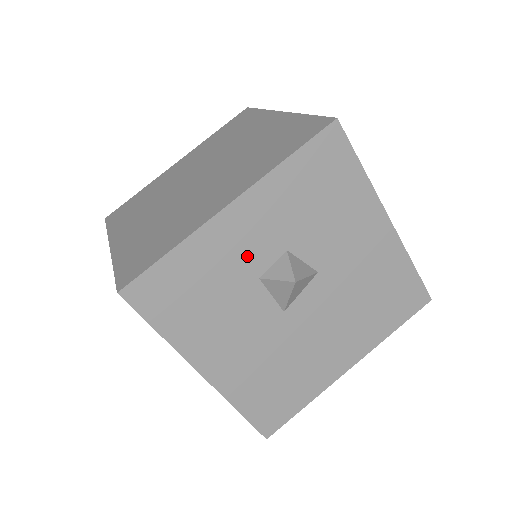
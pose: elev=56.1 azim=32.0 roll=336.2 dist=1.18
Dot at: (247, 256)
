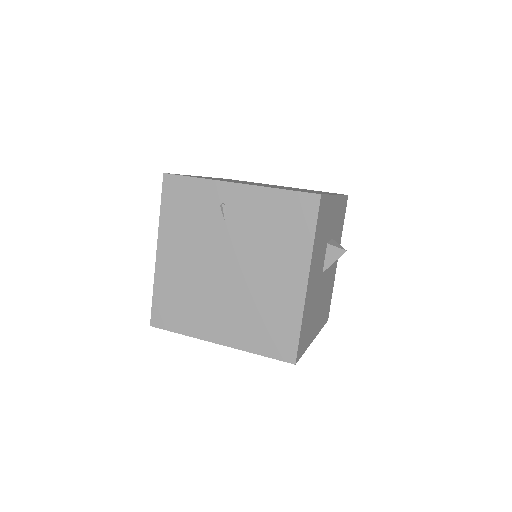
Dot at: (330, 227)
